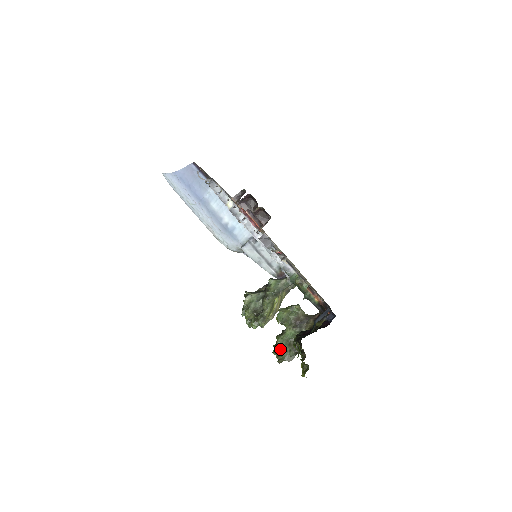
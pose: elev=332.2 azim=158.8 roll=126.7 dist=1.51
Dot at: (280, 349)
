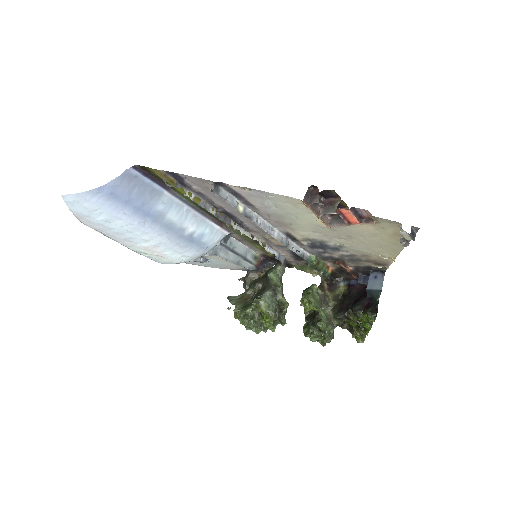
Dot at: (326, 333)
